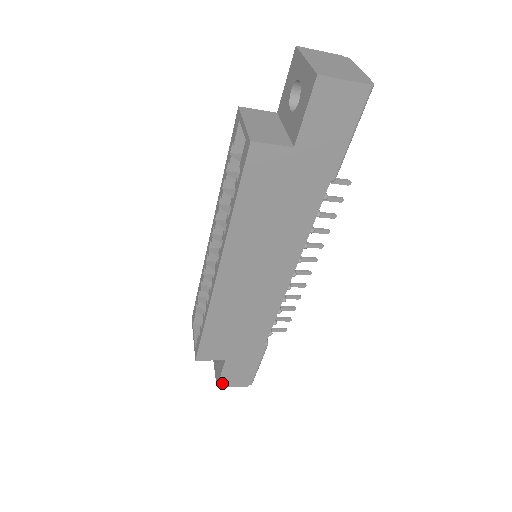
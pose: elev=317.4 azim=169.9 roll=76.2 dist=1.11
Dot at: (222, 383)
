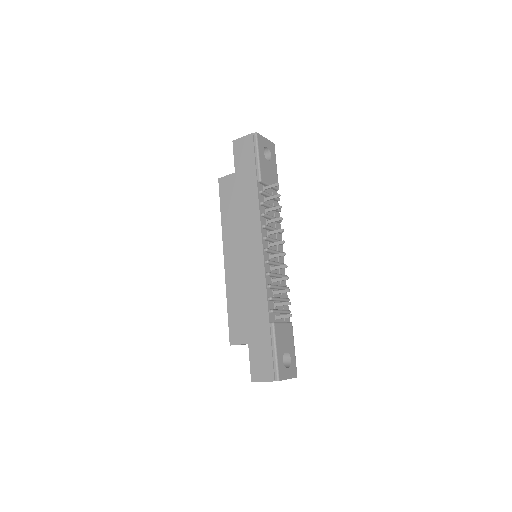
Dot at: (254, 376)
